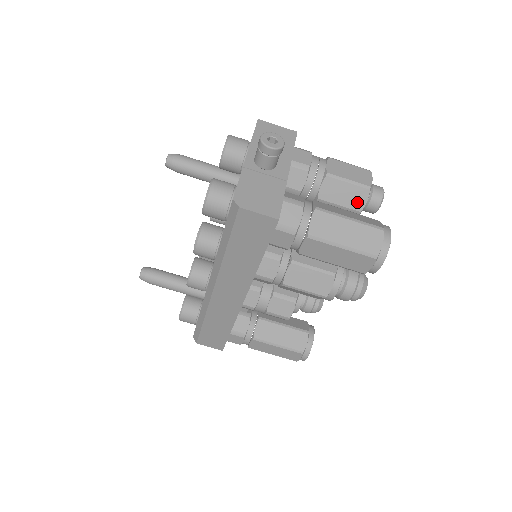
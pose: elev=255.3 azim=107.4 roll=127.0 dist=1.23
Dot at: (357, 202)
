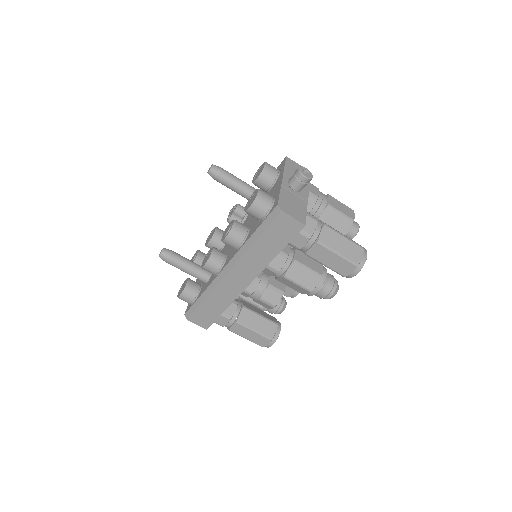
Dot at: (343, 229)
